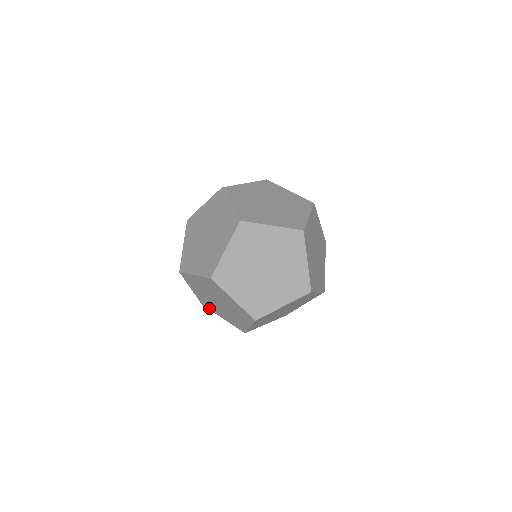
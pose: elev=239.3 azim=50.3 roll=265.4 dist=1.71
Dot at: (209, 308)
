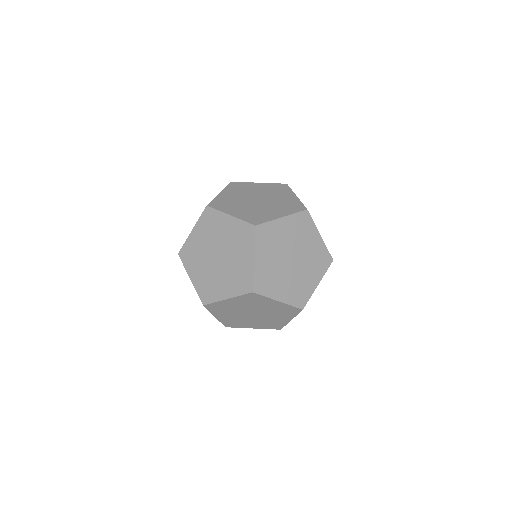
Dot at: (185, 260)
